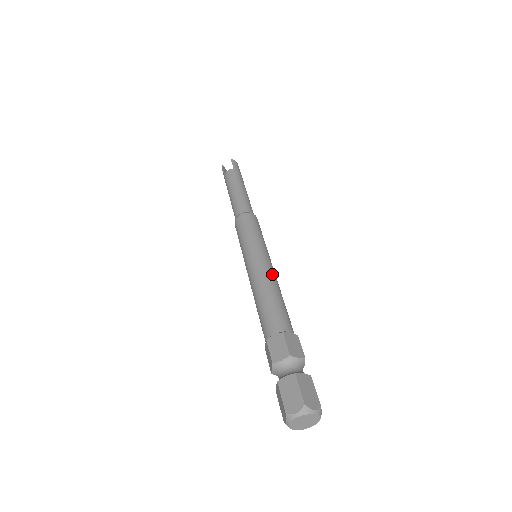
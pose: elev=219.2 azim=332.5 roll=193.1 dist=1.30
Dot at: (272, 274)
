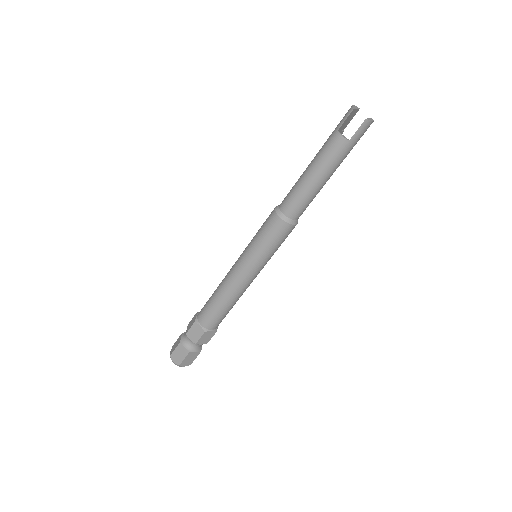
Dot at: (243, 290)
